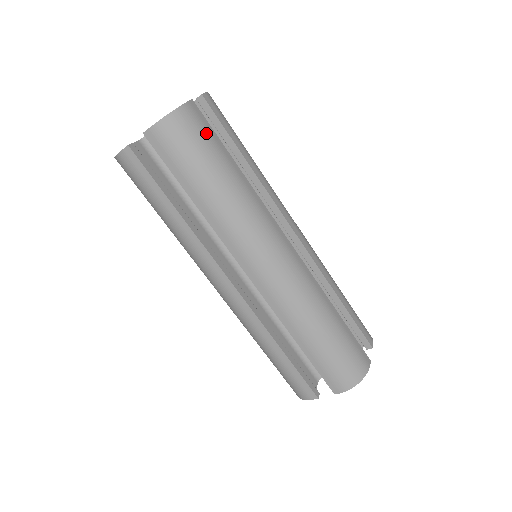
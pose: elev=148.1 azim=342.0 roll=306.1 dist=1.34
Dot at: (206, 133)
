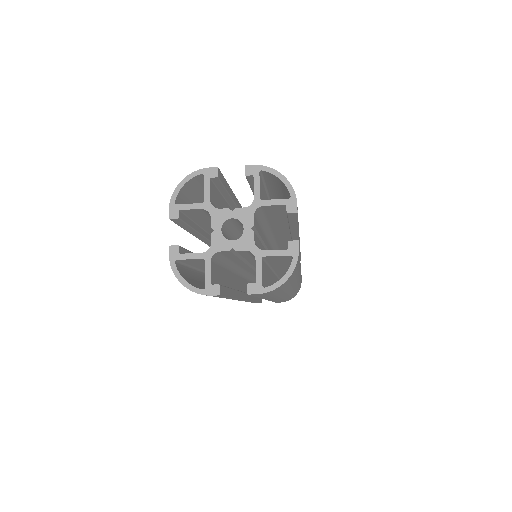
Dot at: occluded
